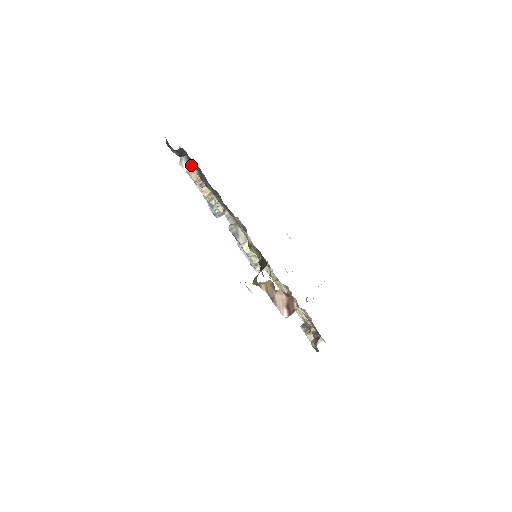
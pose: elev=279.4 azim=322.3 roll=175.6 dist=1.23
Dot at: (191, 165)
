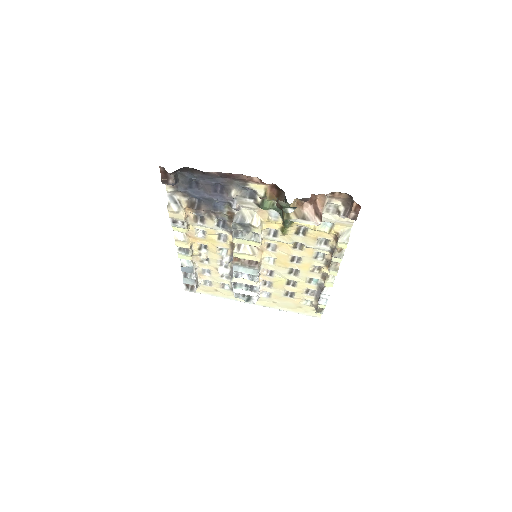
Dot at: (179, 202)
